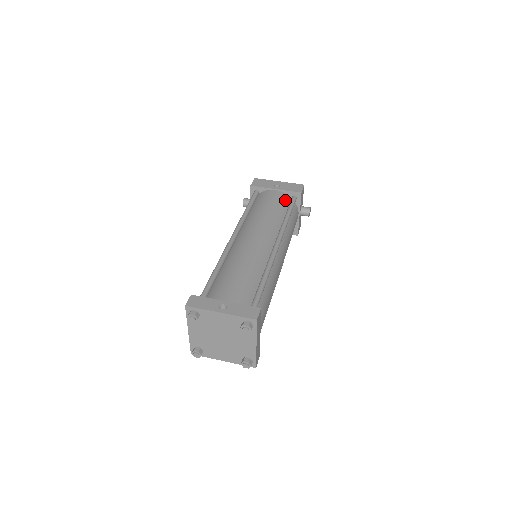
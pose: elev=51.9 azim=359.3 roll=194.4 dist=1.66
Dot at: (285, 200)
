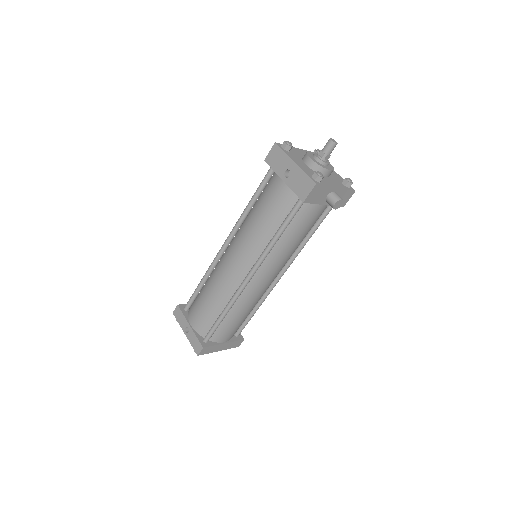
Dot at: (288, 203)
